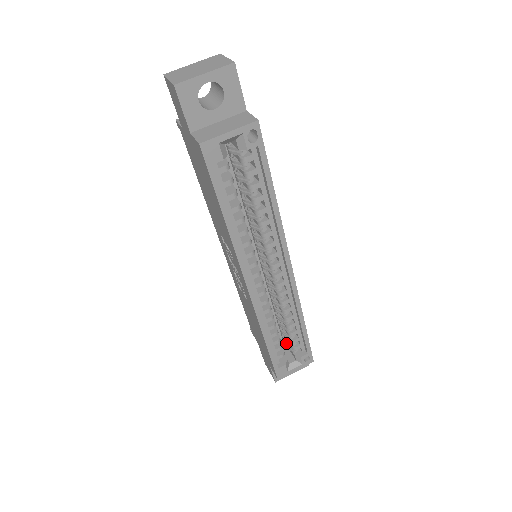
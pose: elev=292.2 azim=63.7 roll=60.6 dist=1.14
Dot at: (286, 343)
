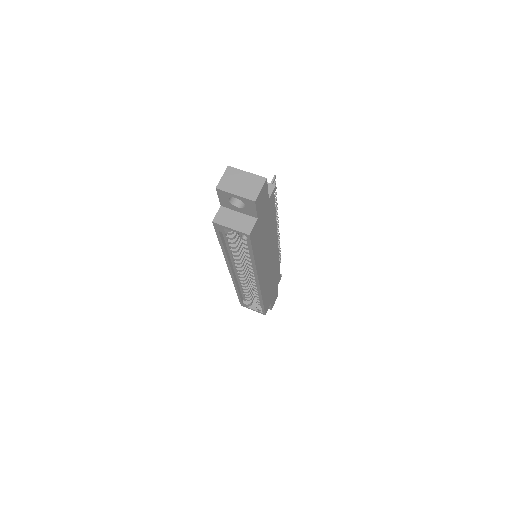
Dot at: occluded
